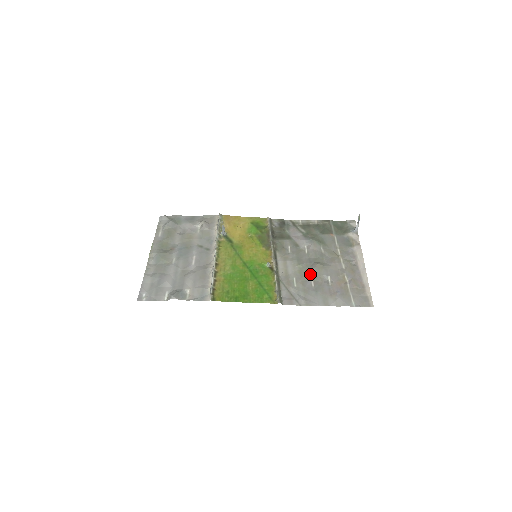
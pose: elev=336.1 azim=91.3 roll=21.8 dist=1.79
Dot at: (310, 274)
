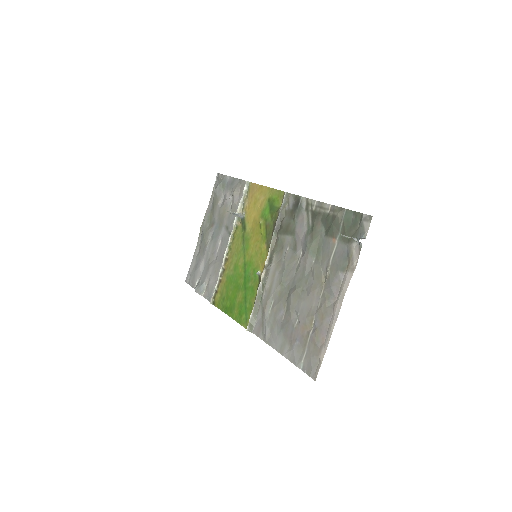
Dot at: (286, 301)
